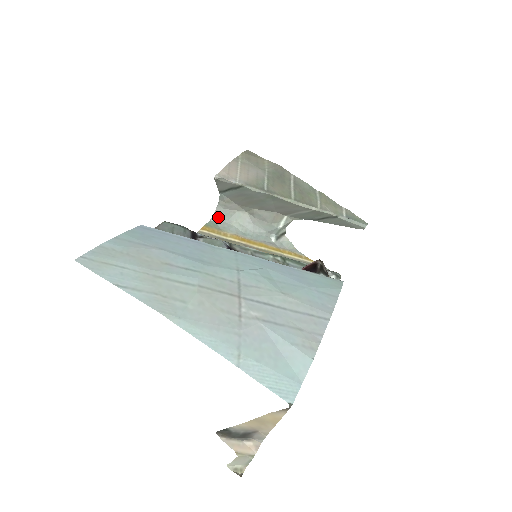
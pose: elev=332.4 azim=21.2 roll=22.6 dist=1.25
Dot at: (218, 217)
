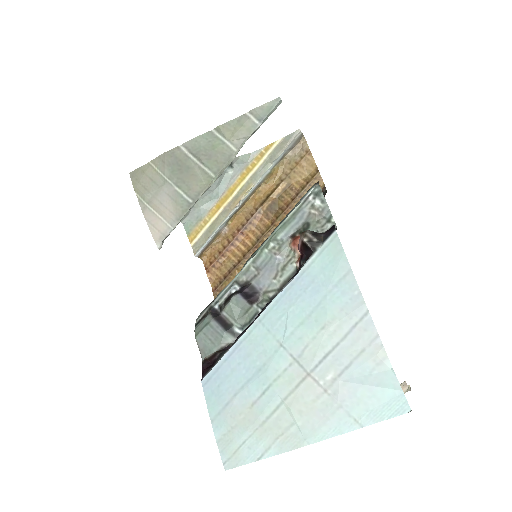
Dot at: occluded
